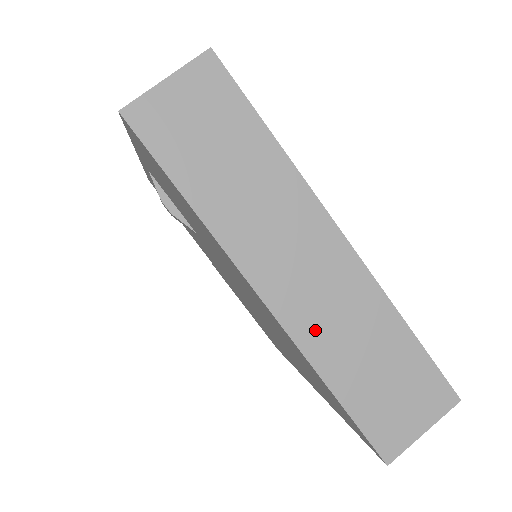
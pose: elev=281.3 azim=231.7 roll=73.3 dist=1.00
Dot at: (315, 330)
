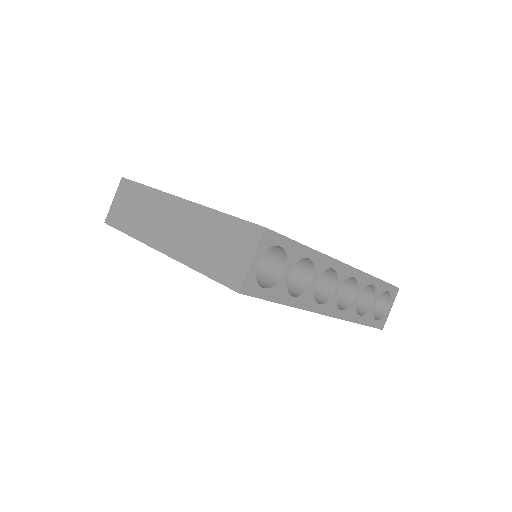
Dot at: (182, 248)
